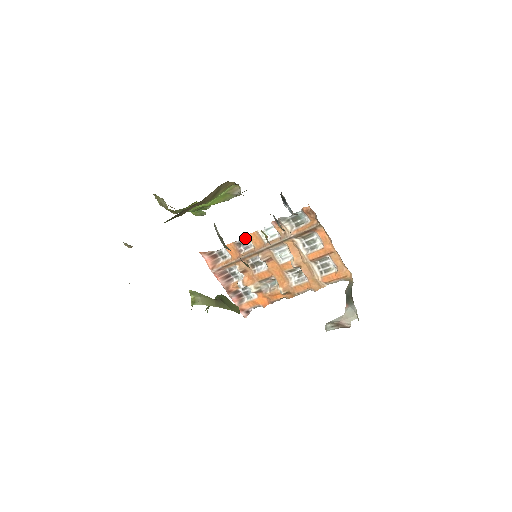
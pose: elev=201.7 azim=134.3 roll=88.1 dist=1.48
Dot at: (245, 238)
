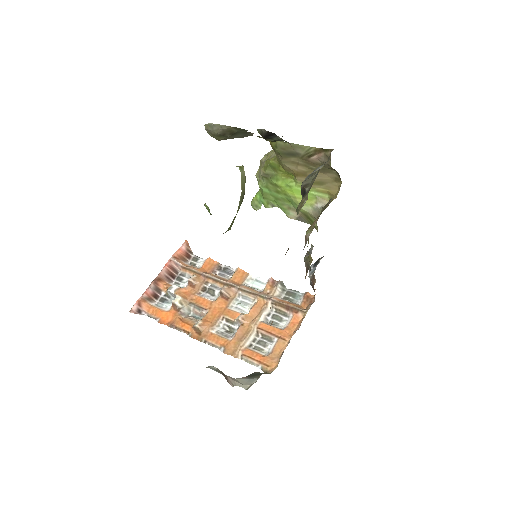
Dot at: (232, 269)
